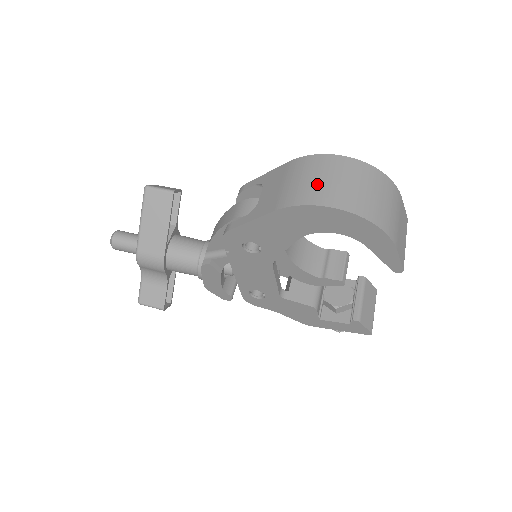
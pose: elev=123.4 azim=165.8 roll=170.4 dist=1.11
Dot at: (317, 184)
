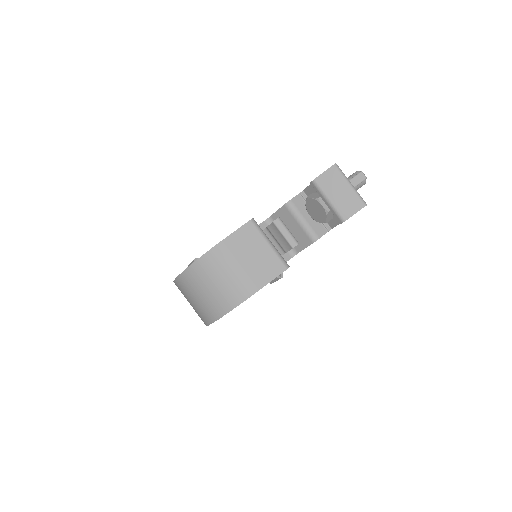
Dot at: (194, 309)
